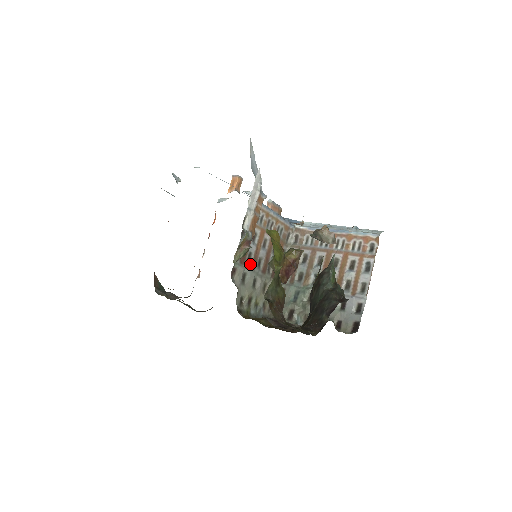
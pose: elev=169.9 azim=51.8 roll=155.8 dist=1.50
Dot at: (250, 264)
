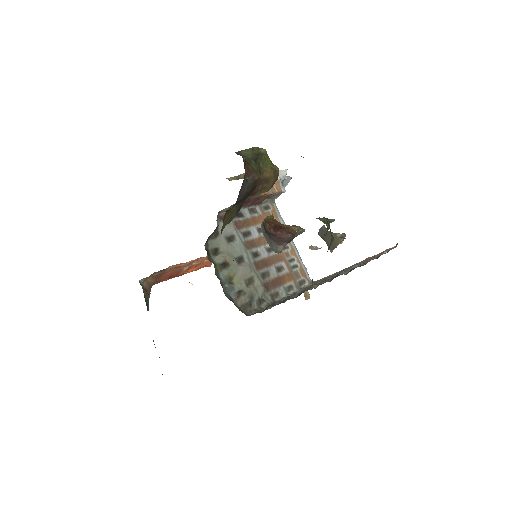
Dot at: (244, 239)
